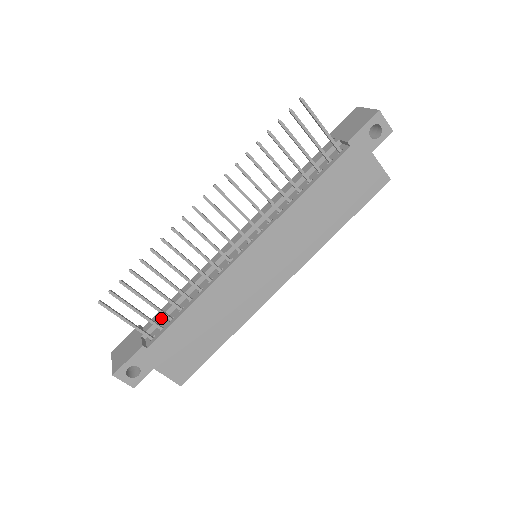
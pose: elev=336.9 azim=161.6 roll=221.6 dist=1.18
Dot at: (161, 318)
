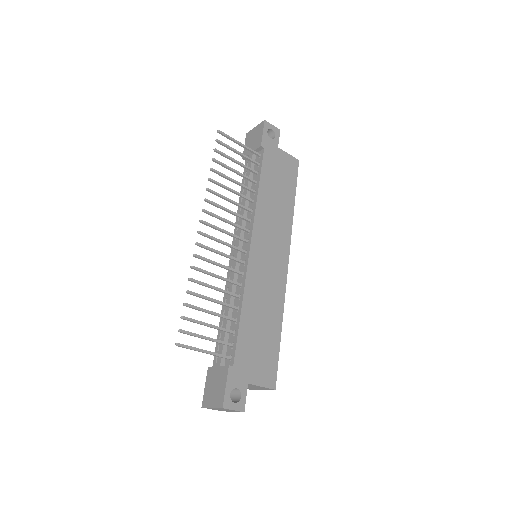
Dot at: (225, 341)
